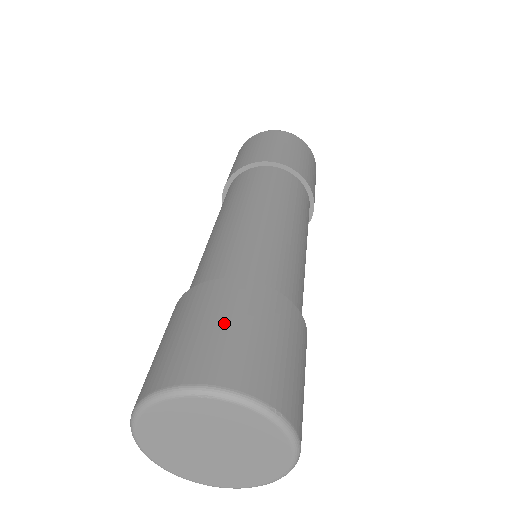
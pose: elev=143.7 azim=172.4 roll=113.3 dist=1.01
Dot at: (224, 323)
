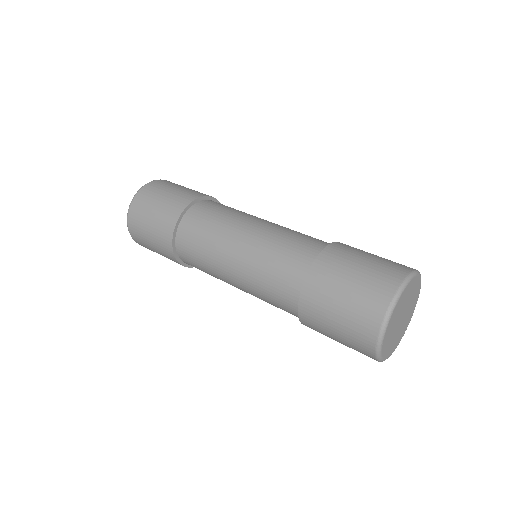
Dot at: (373, 254)
